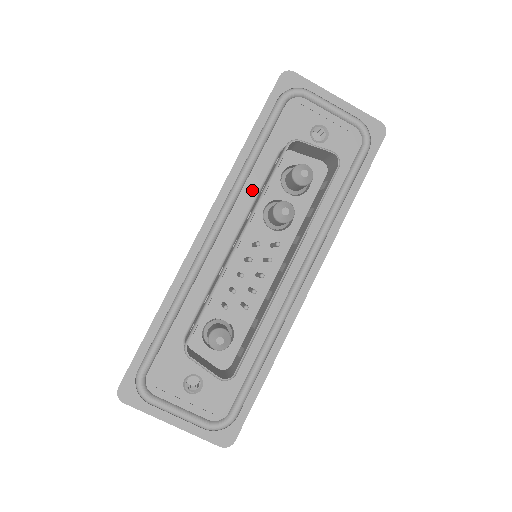
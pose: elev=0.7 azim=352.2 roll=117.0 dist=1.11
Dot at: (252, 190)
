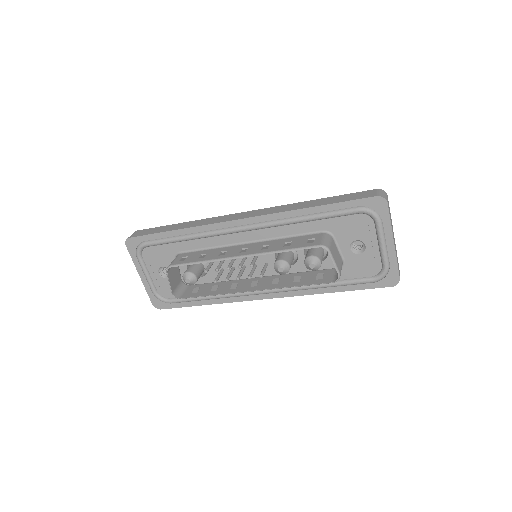
Dot at: (287, 232)
